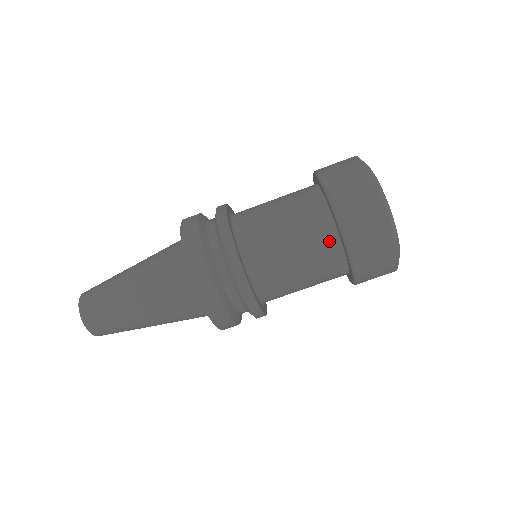
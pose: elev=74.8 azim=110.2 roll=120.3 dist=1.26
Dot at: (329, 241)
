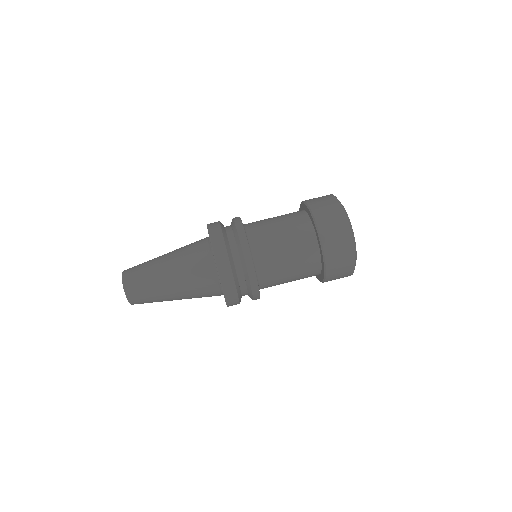
Dot at: (307, 231)
